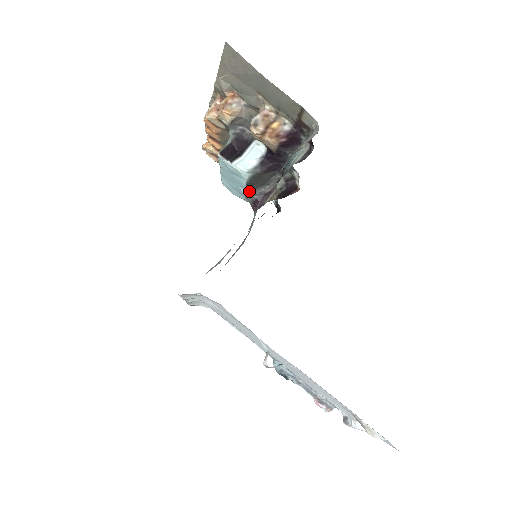
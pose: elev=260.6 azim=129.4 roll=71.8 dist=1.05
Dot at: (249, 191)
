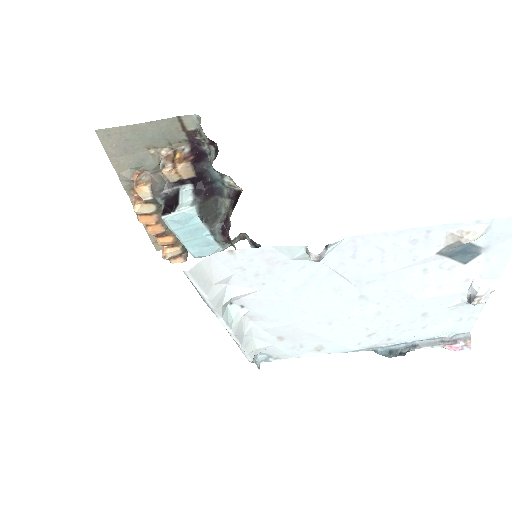
Dot at: (211, 229)
